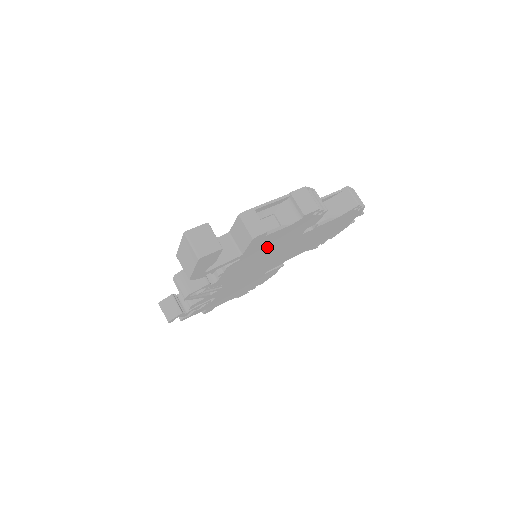
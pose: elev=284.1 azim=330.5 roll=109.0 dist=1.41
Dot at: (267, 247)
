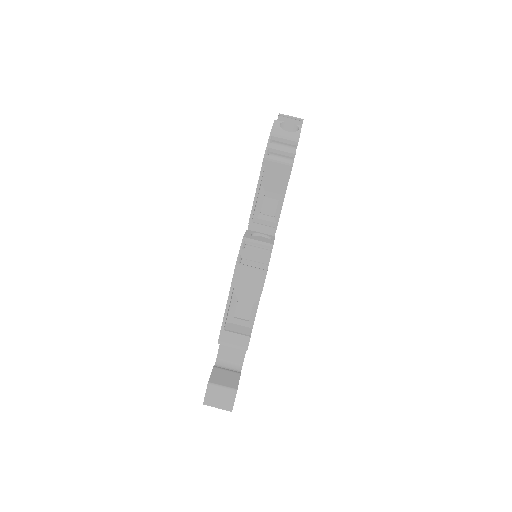
Dot at: occluded
